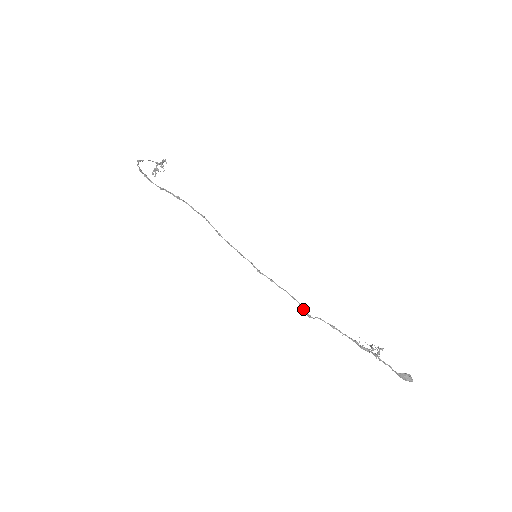
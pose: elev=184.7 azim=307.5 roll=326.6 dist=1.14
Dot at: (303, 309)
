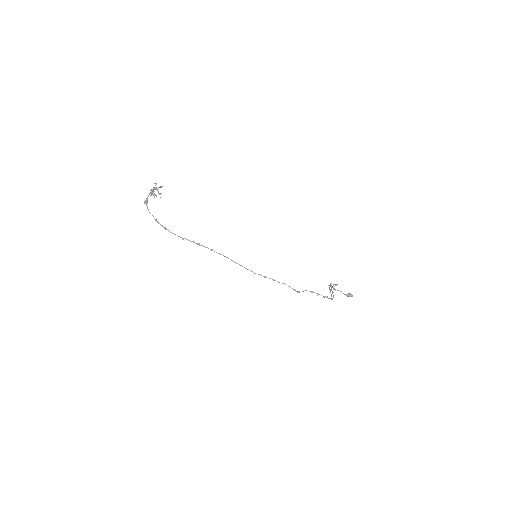
Dot at: occluded
